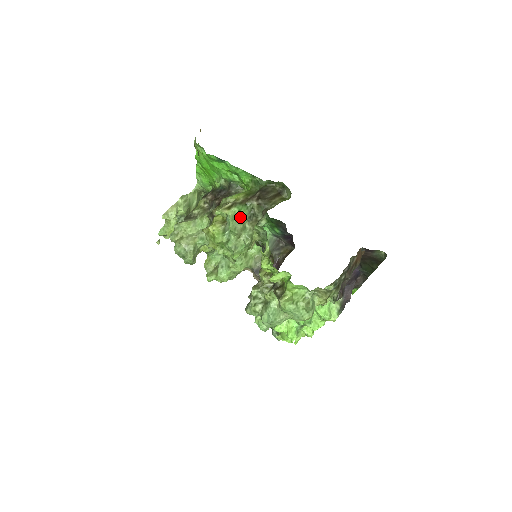
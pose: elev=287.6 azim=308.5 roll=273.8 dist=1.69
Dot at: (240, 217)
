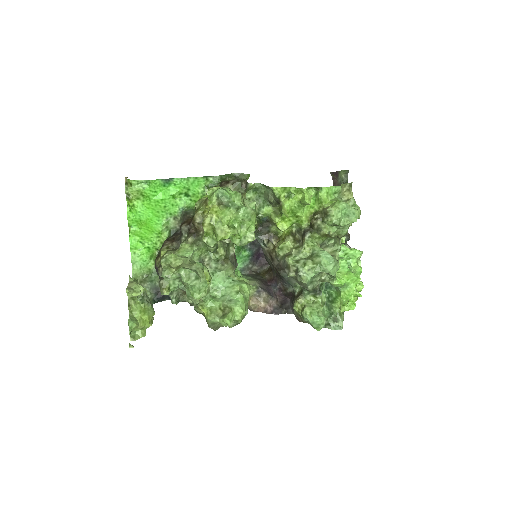
Dot at: occluded
